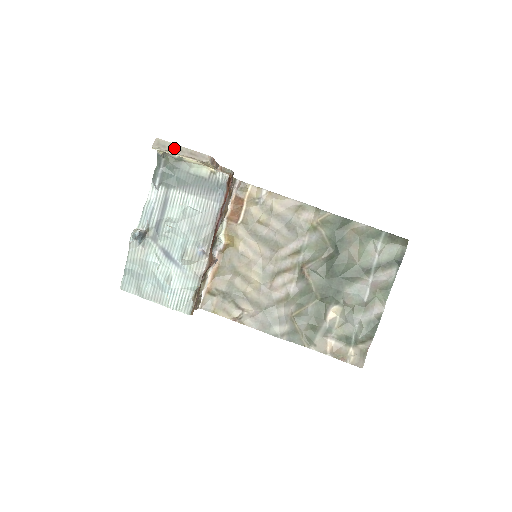
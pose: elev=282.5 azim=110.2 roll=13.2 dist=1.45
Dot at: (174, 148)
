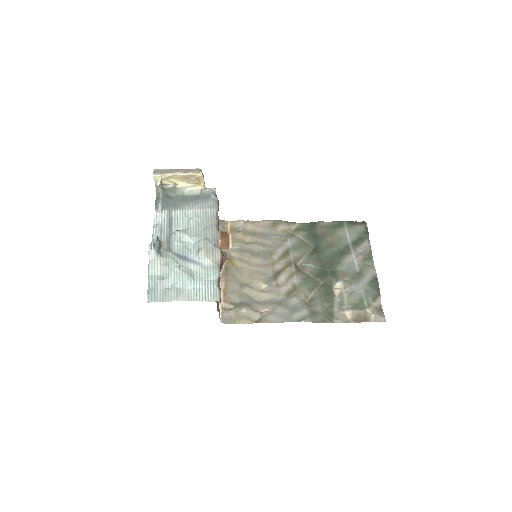
Dot at: (170, 171)
